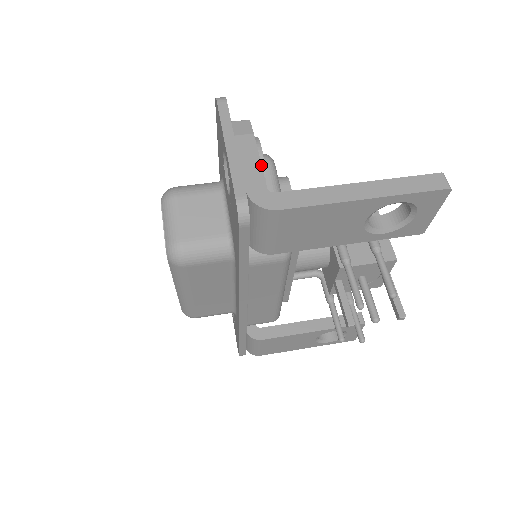
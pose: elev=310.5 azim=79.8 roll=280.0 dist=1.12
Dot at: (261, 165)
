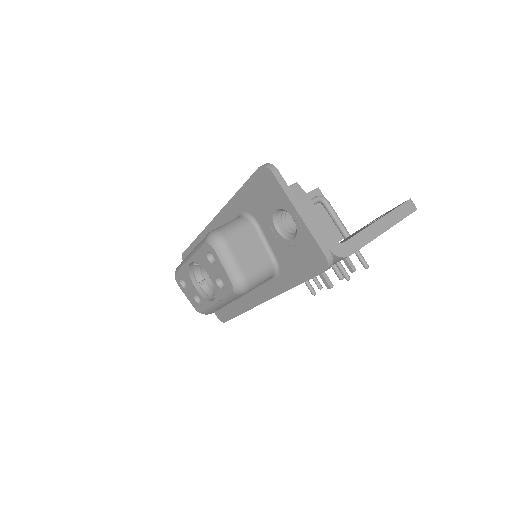
Dot at: occluded
